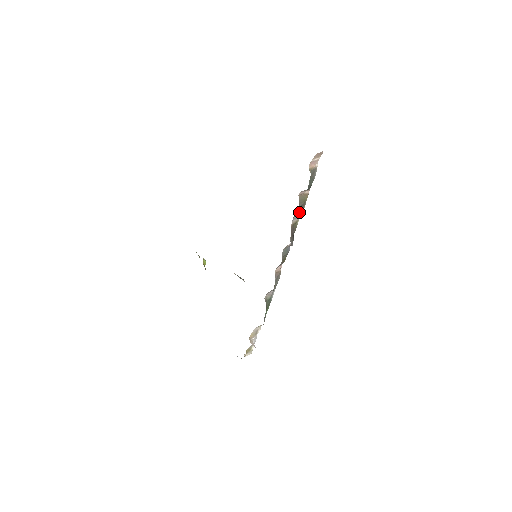
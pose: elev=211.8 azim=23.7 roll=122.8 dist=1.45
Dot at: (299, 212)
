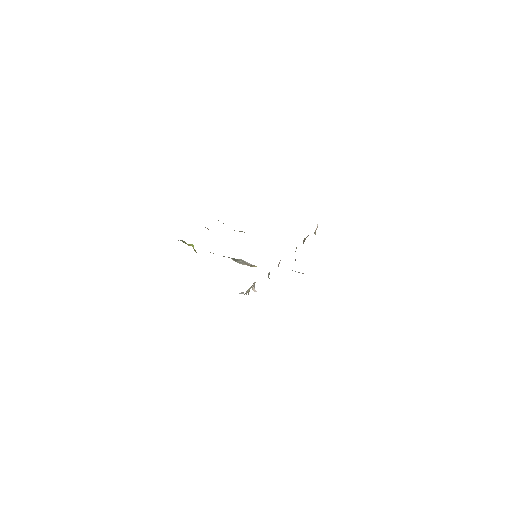
Dot at: occluded
